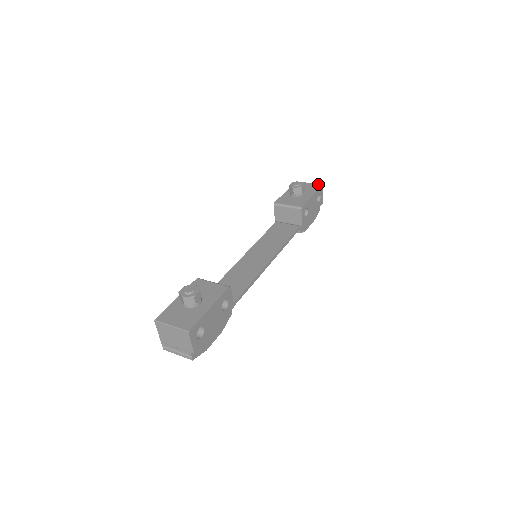
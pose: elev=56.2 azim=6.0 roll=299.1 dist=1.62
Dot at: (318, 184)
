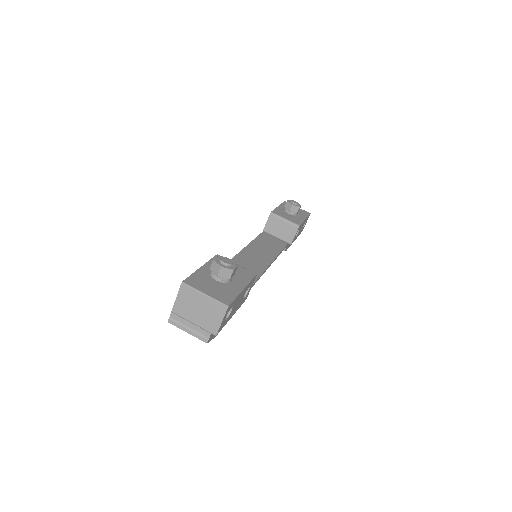
Dot at: occluded
